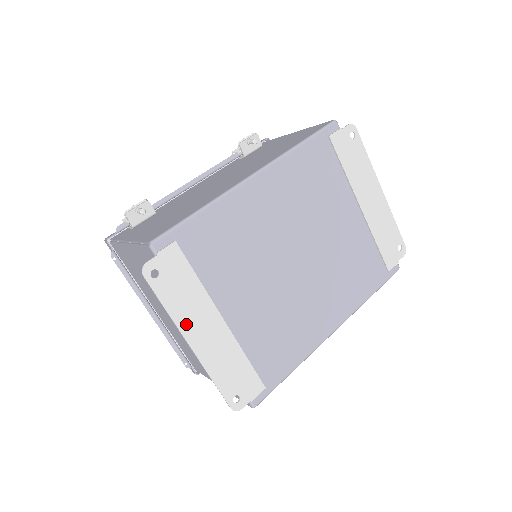
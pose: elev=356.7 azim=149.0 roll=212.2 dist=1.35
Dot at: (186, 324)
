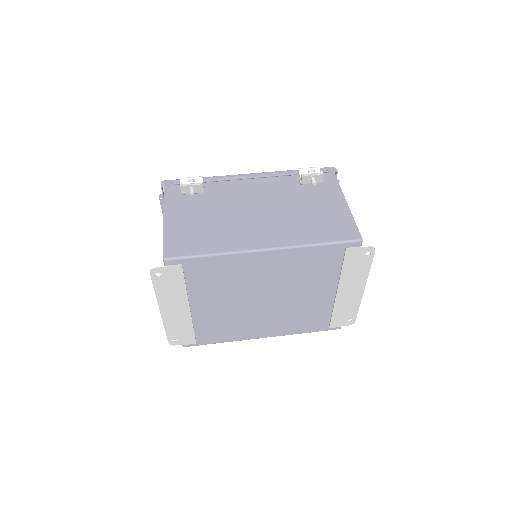
Dot at: (164, 302)
